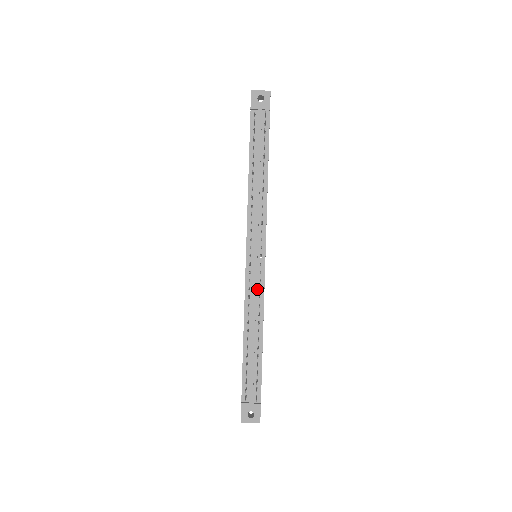
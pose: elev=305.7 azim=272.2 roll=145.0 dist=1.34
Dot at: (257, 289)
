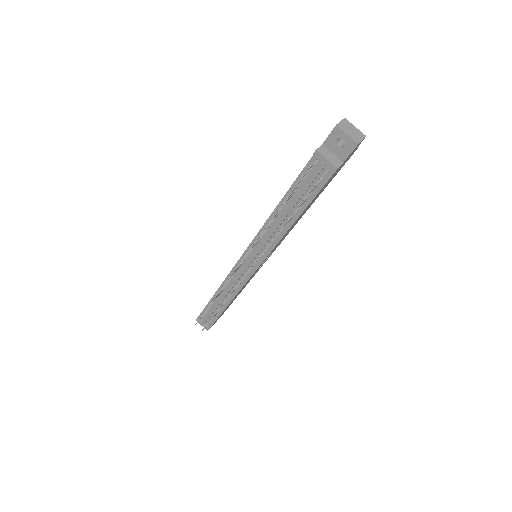
Dot at: (238, 281)
